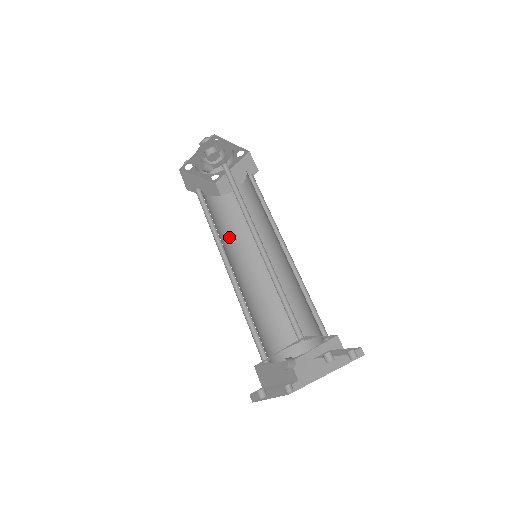
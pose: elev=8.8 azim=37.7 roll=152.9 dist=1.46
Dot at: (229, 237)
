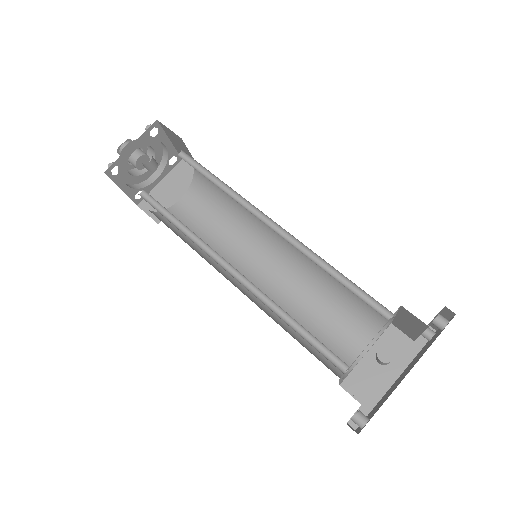
Dot at: (197, 251)
